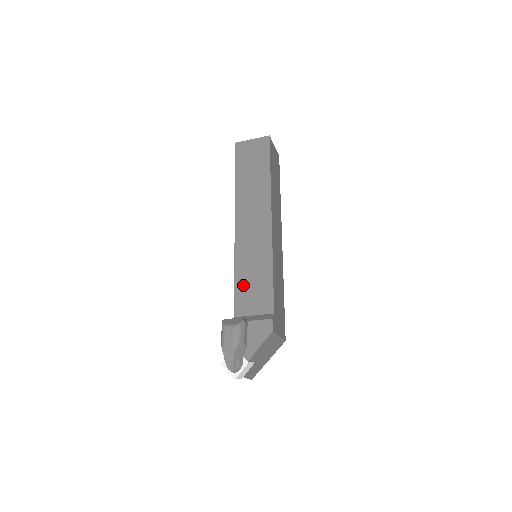
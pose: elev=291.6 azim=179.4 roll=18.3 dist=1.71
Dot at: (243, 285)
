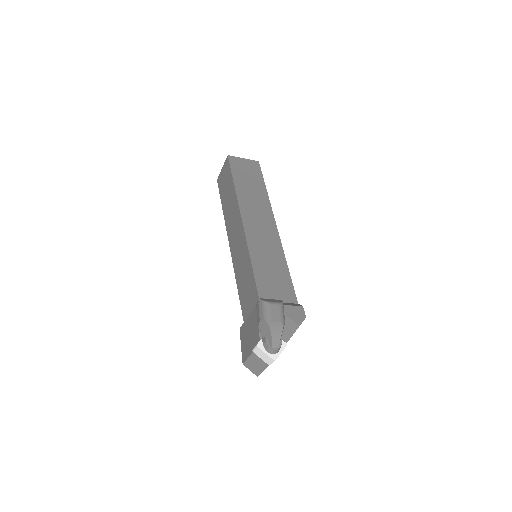
Dot at: (263, 274)
